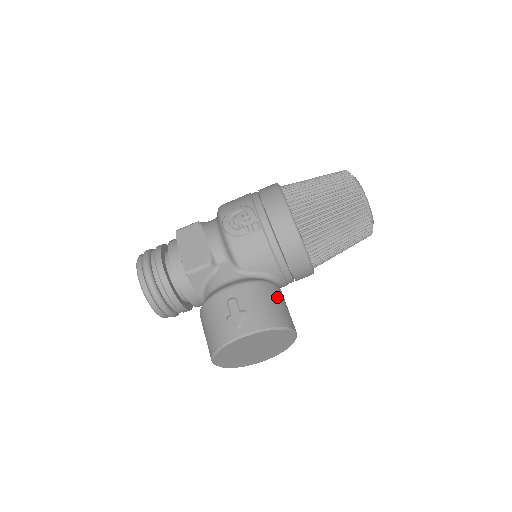
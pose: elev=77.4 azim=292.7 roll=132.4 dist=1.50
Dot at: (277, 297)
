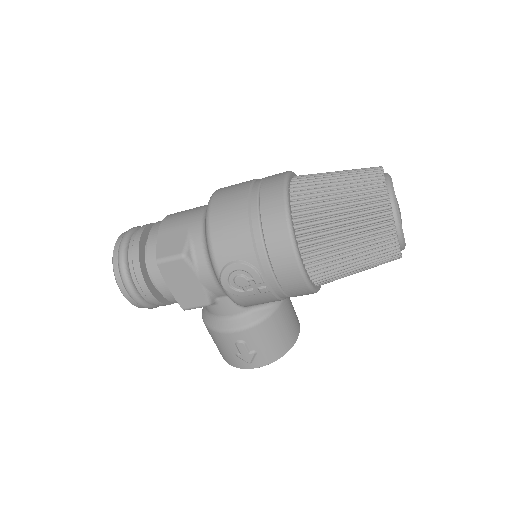
Dot at: (284, 320)
